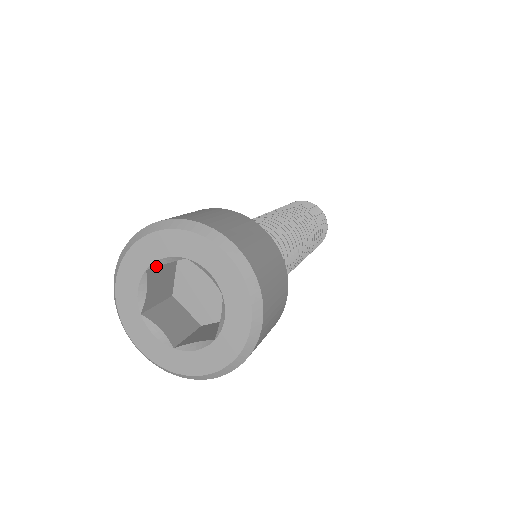
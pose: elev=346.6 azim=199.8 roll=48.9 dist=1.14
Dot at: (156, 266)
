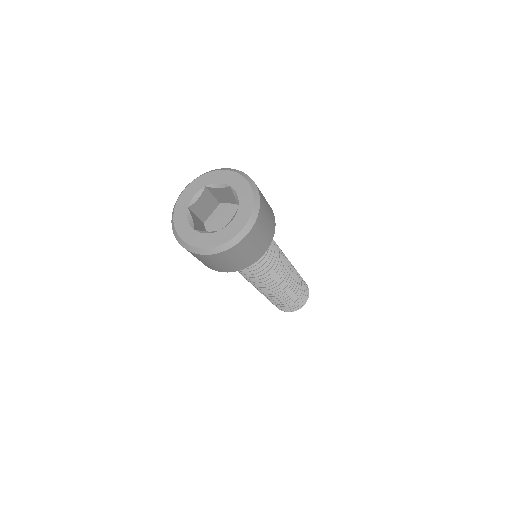
Dot at: (192, 204)
